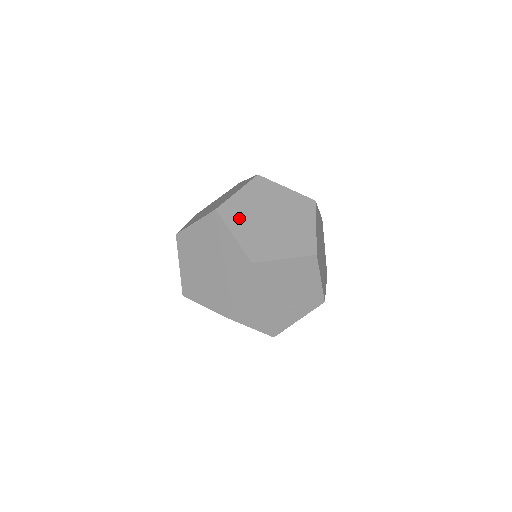
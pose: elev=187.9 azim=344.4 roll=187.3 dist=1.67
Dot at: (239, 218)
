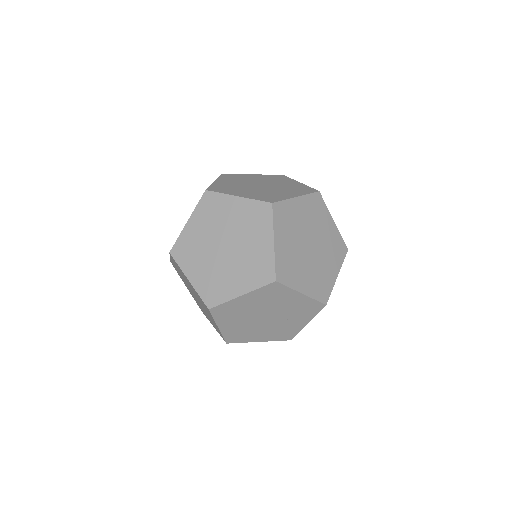
Dot at: (192, 257)
